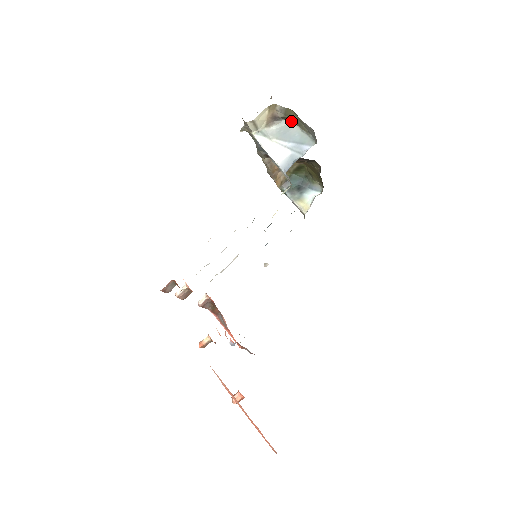
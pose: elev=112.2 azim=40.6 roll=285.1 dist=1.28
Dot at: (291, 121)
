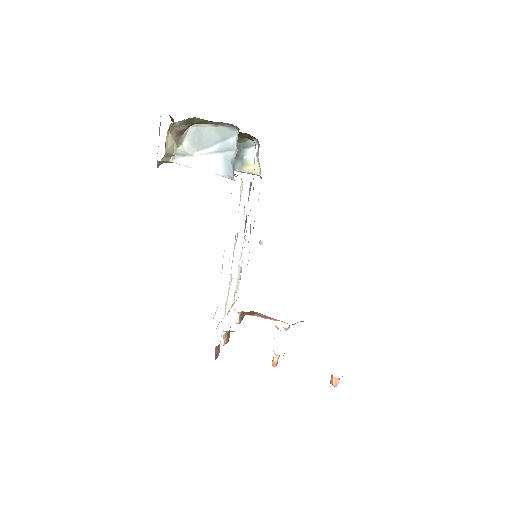
Dot at: (197, 124)
